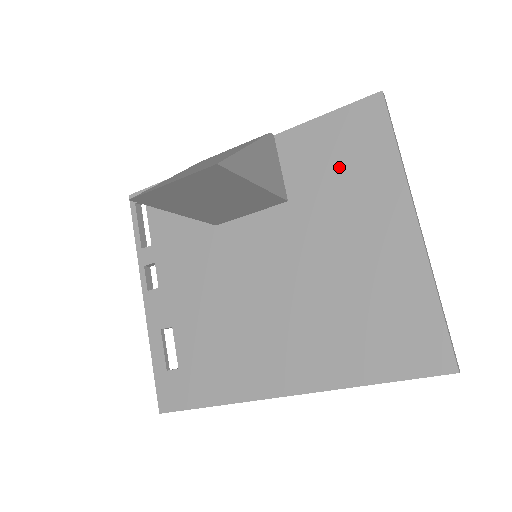
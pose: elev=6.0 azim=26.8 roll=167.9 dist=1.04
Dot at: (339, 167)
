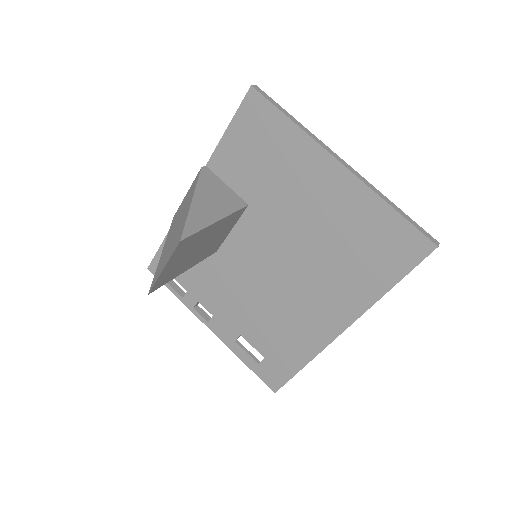
Dot at: (263, 159)
